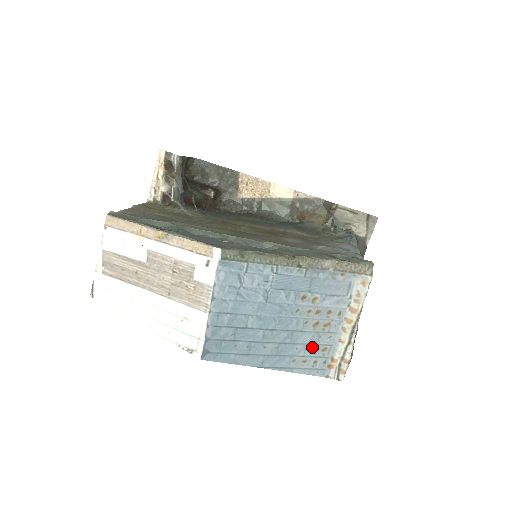
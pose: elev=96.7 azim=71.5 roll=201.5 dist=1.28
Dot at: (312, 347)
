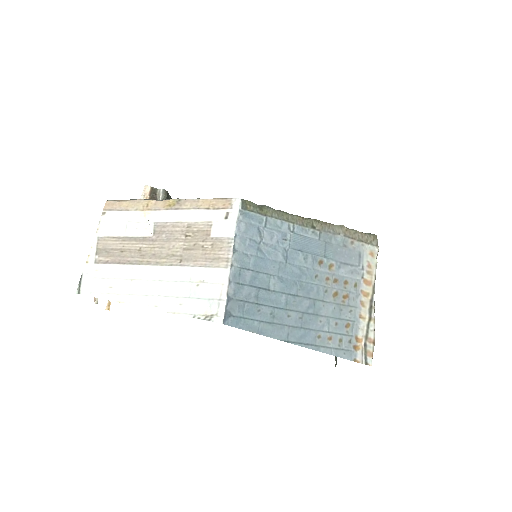
Dot at: (335, 321)
